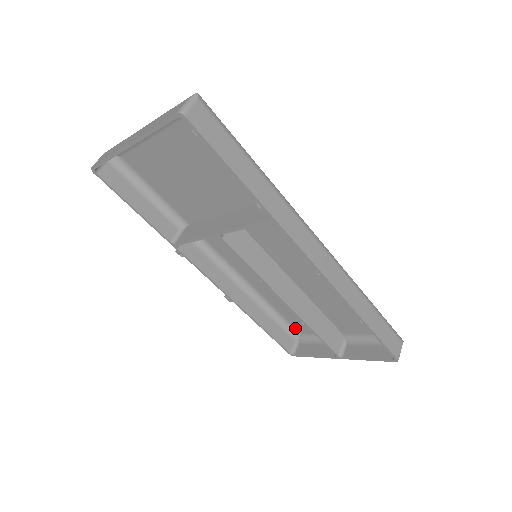
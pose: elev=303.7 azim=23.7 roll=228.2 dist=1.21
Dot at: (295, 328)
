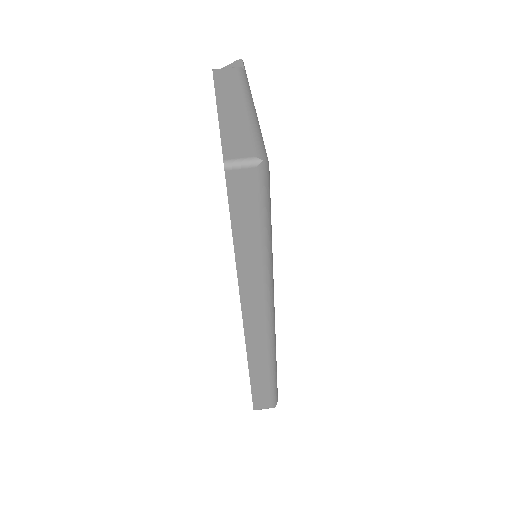
Dot at: occluded
